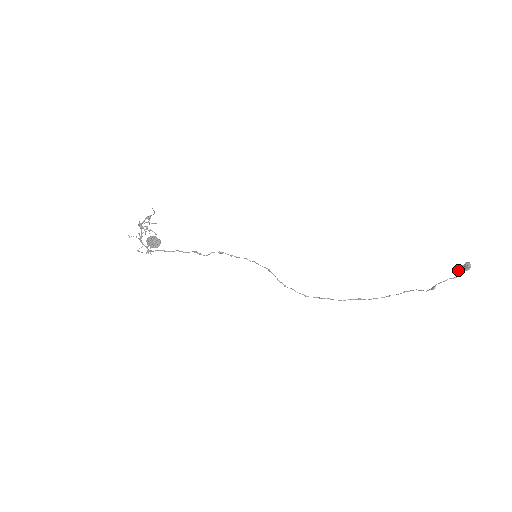
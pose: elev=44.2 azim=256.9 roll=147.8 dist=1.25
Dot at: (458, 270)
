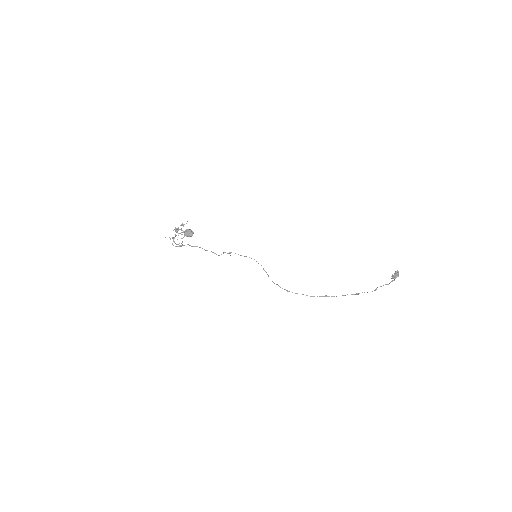
Dot at: (391, 278)
